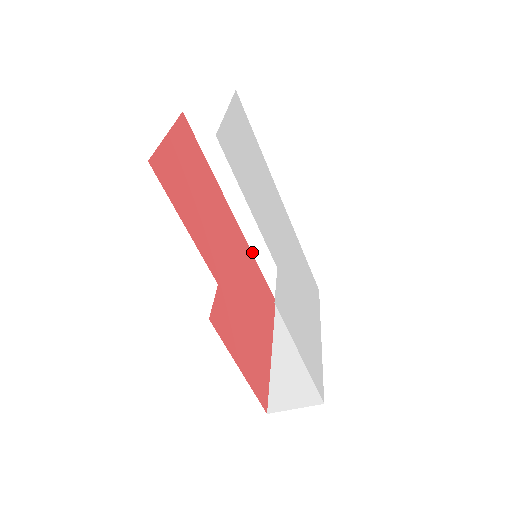
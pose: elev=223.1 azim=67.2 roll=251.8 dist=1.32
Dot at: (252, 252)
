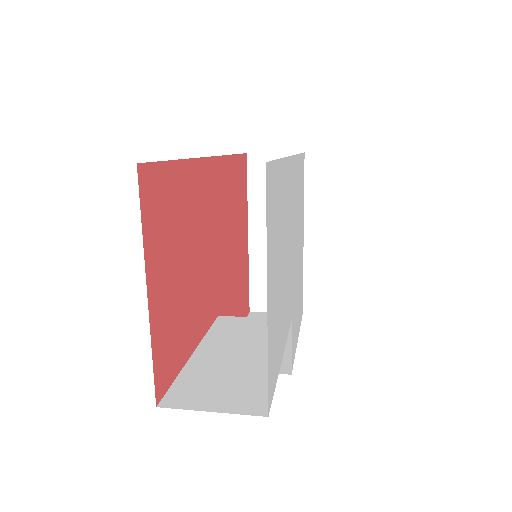
Dot at: (229, 155)
